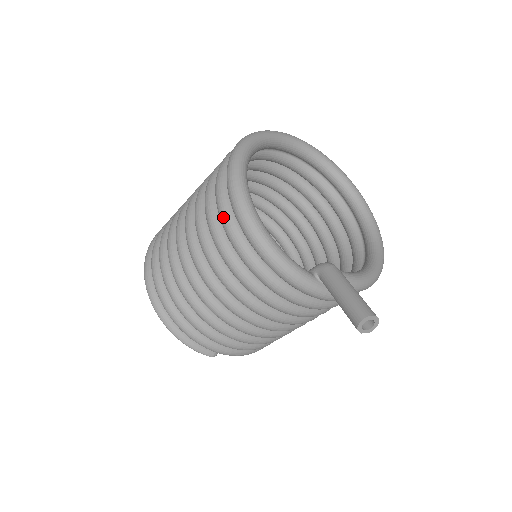
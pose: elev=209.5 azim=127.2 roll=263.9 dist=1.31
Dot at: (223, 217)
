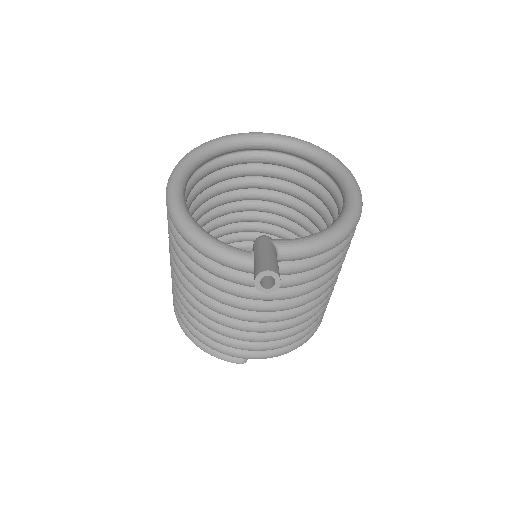
Dot at: (169, 225)
